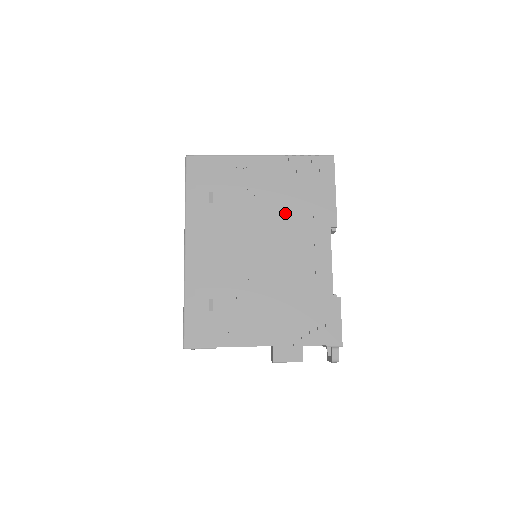
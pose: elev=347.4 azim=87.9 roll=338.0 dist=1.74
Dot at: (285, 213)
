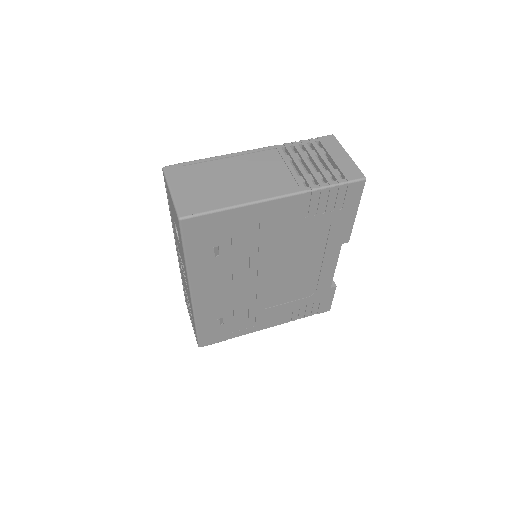
Dot at: (298, 244)
